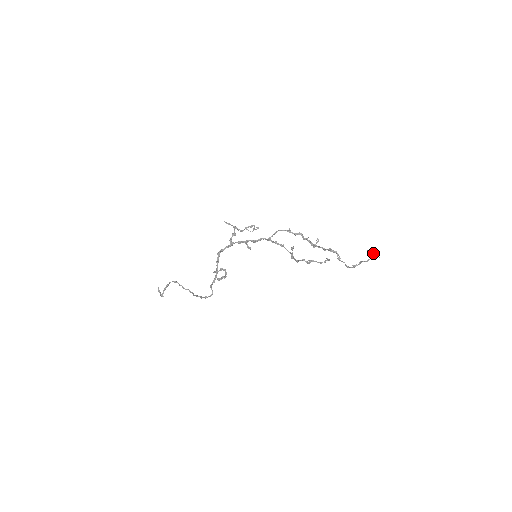
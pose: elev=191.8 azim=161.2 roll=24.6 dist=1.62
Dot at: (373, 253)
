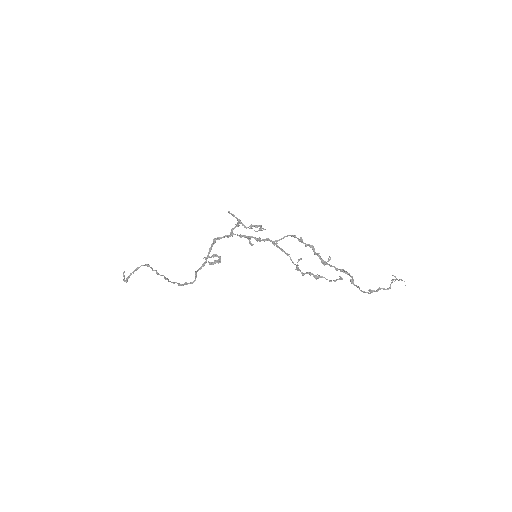
Dot at: (399, 279)
